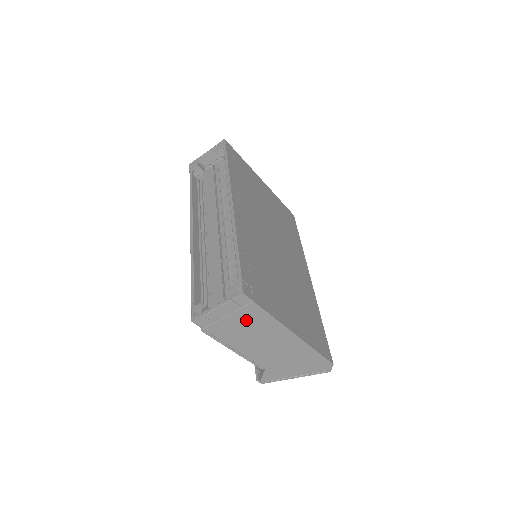
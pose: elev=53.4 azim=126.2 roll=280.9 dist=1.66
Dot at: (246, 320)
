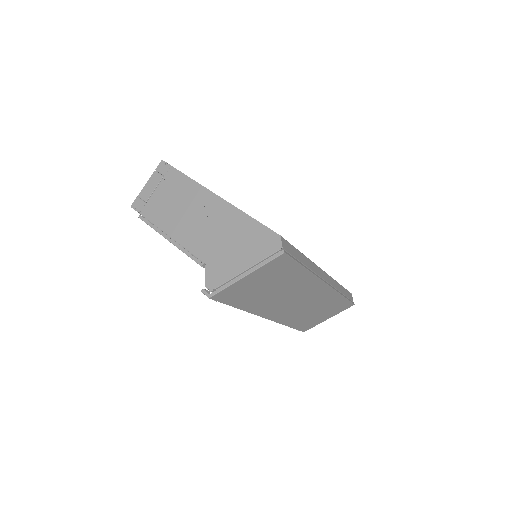
Dot at: (170, 190)
